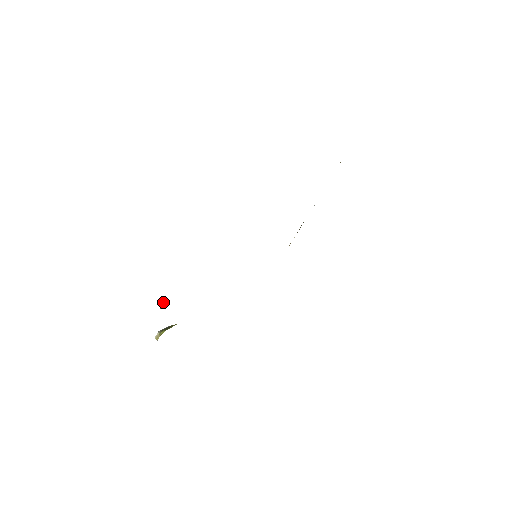
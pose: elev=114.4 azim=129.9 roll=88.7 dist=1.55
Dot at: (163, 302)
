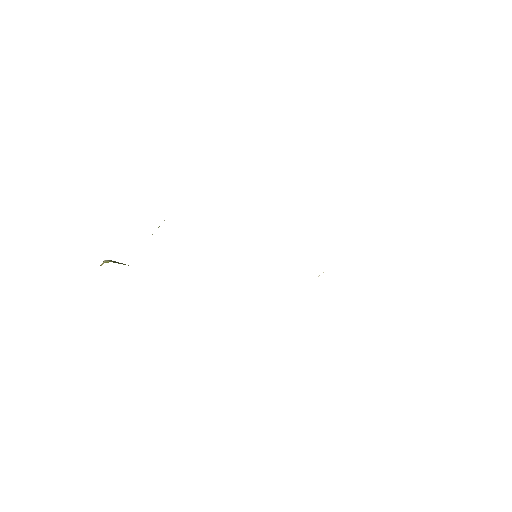
Dot at: occluded
